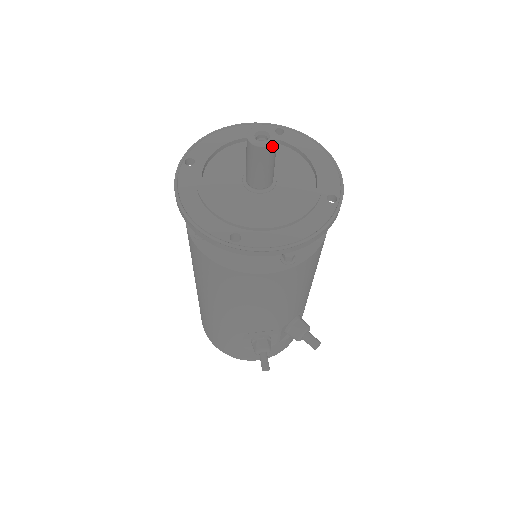
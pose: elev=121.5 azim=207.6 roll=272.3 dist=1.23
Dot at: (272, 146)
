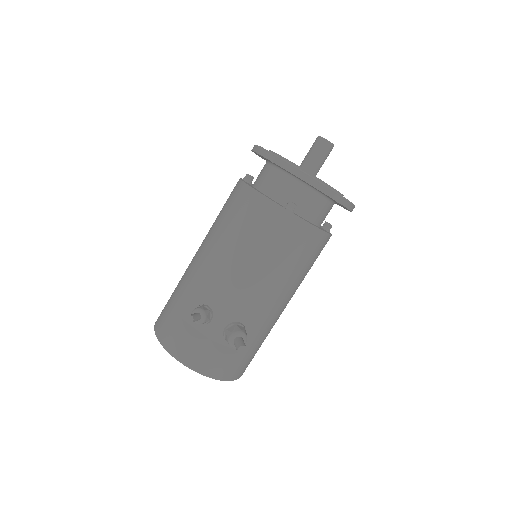
Dot at: (329, 143)
